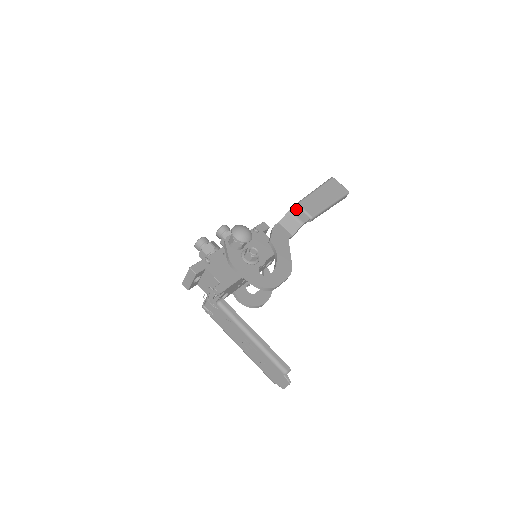
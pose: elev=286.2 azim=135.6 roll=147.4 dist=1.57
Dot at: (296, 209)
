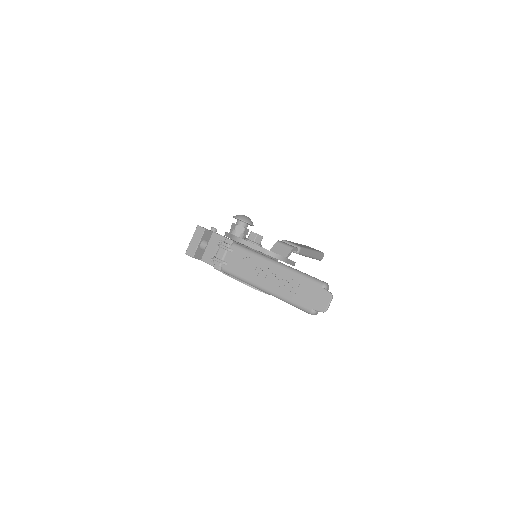
Dot at: occluded
